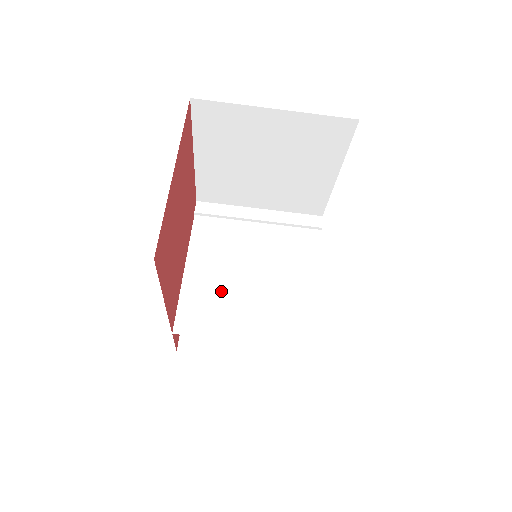
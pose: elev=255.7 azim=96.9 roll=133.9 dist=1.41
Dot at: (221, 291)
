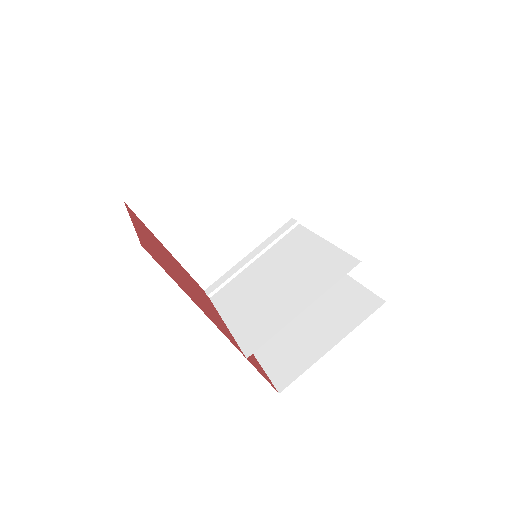
Dot at: (261, 308)
